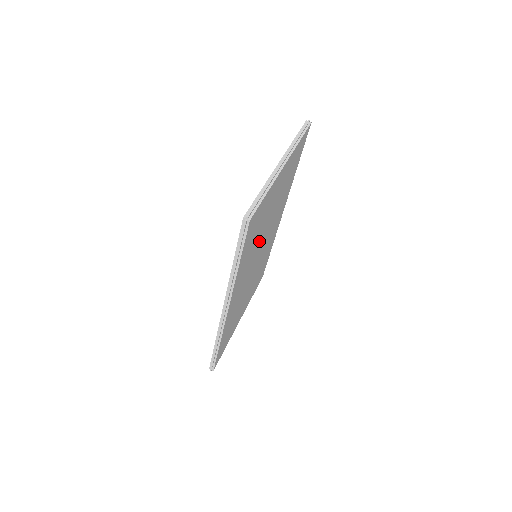
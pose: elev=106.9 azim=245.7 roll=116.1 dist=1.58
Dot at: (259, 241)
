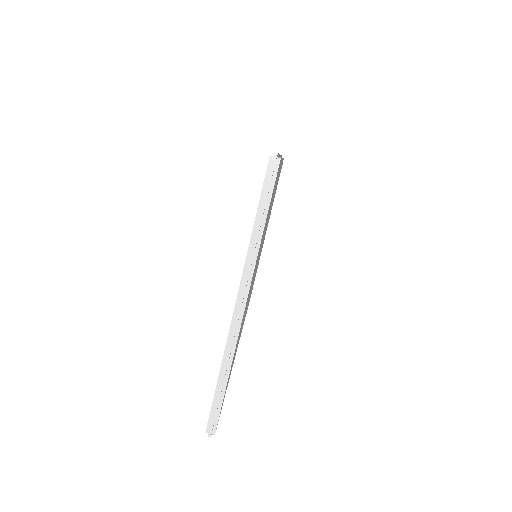
Dot at: occluded
